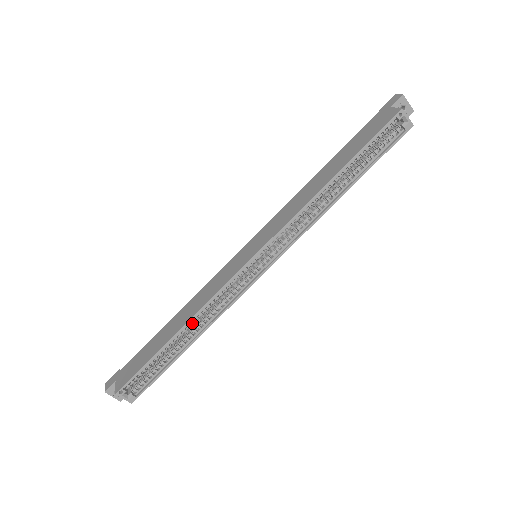
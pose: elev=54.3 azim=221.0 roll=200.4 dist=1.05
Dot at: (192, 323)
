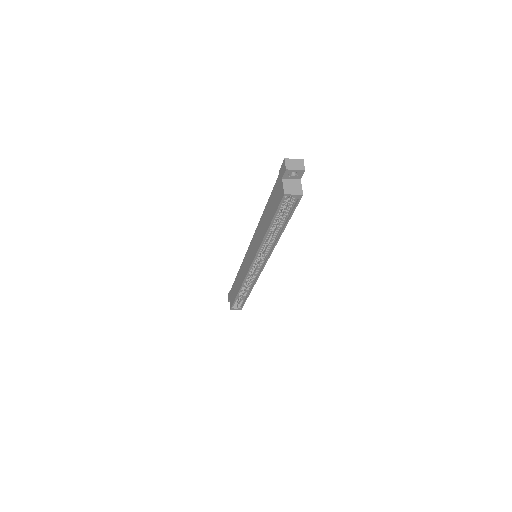
Dot at: (243, 288)
